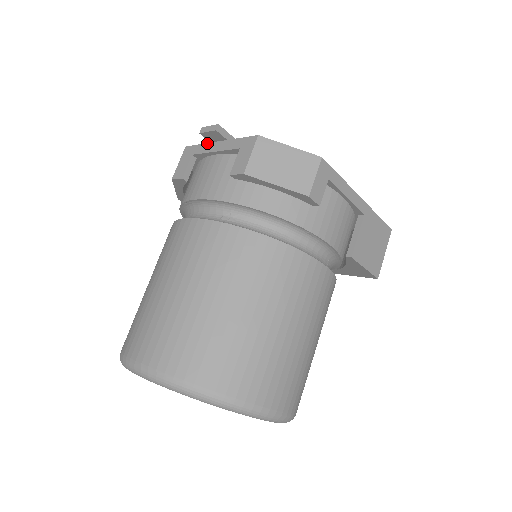
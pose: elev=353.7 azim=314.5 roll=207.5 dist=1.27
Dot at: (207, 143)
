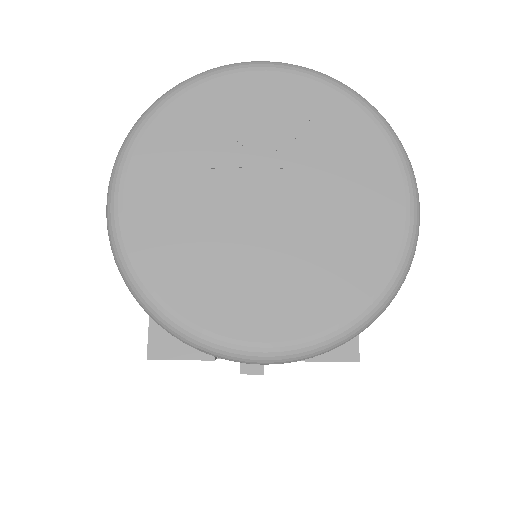
Dot at: occluded
